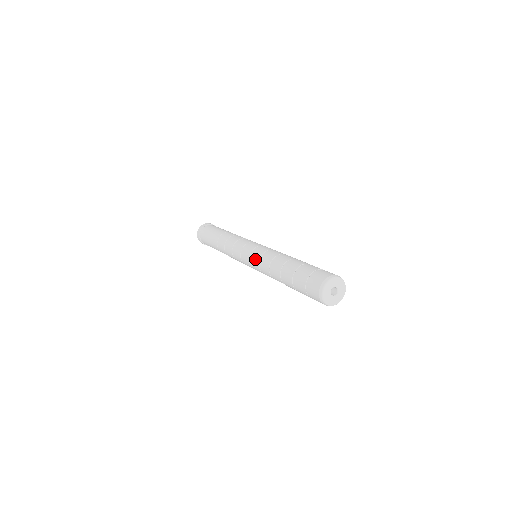
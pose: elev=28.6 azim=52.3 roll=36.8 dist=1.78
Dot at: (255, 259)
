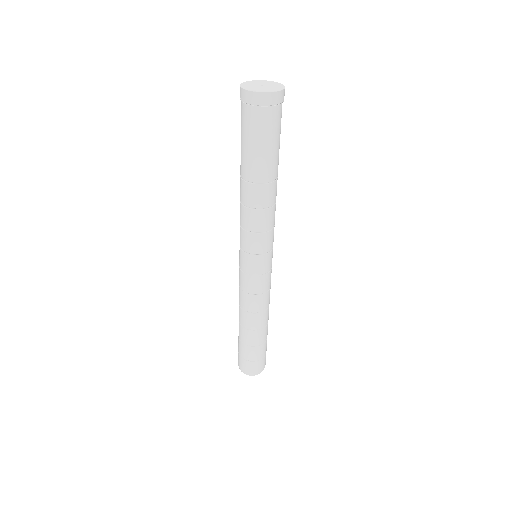
Dot at: (239, 278)
